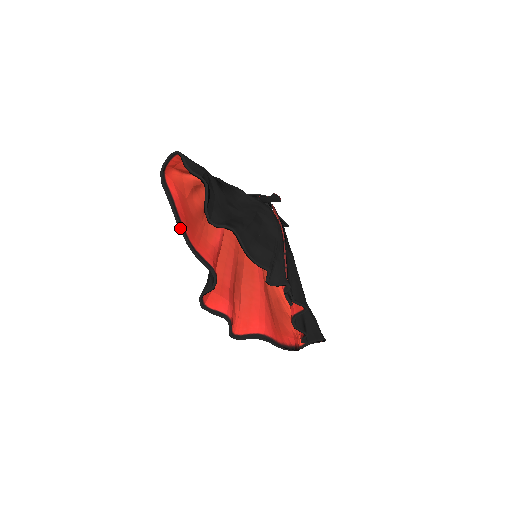
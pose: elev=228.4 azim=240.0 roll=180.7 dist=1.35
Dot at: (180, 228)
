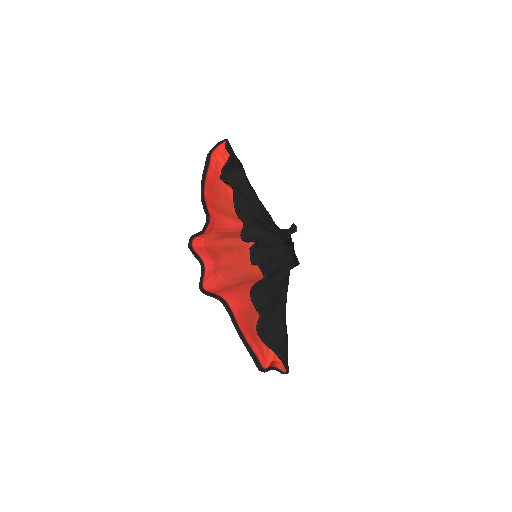
Dot at: (202, 181)
